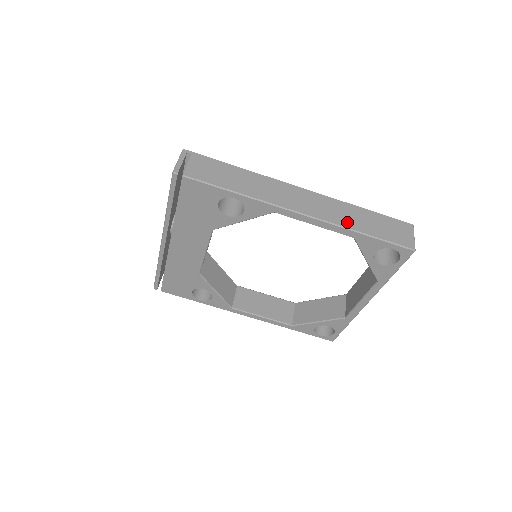
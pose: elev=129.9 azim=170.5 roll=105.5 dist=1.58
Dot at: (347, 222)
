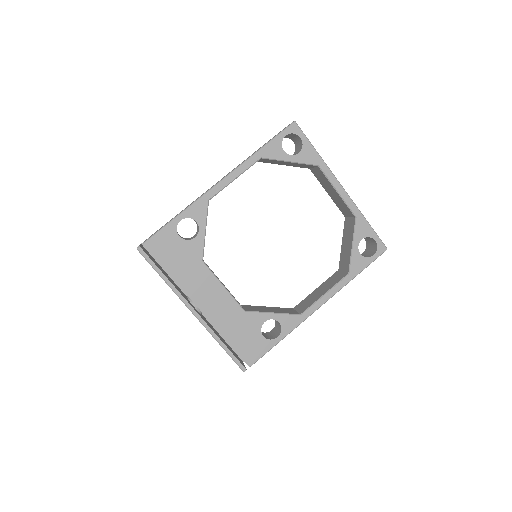
Dot at: occluded
